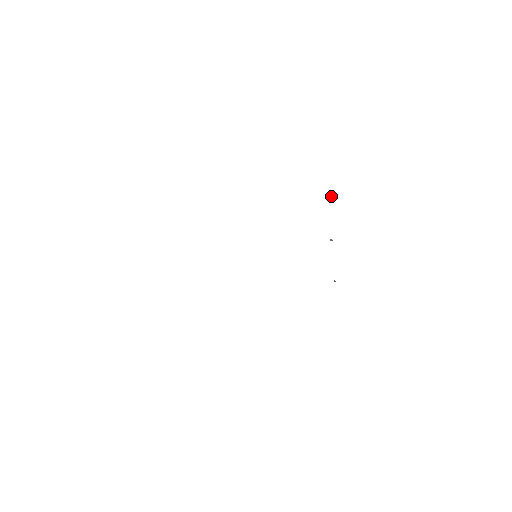
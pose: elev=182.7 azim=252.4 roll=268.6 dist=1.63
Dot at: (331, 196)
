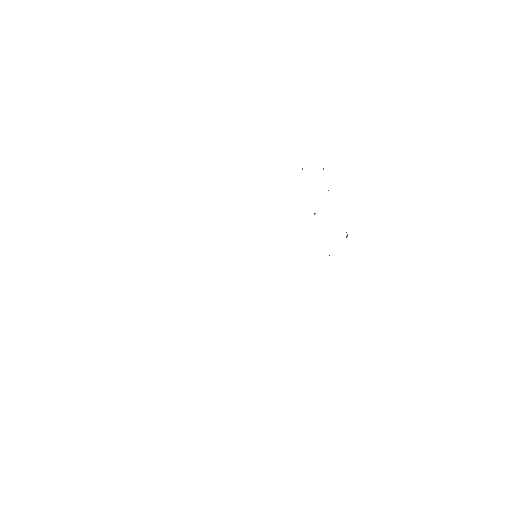
Dot at: (302, 169)
